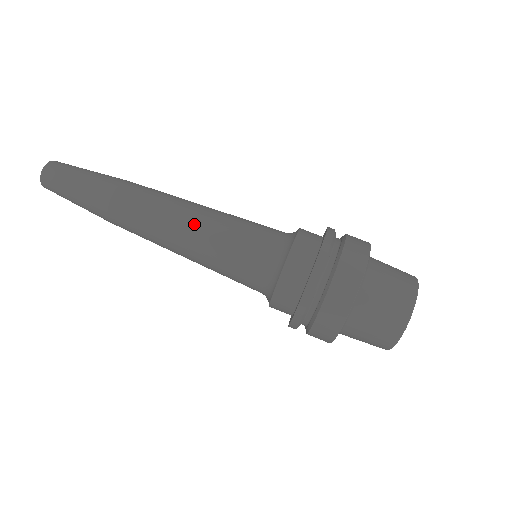
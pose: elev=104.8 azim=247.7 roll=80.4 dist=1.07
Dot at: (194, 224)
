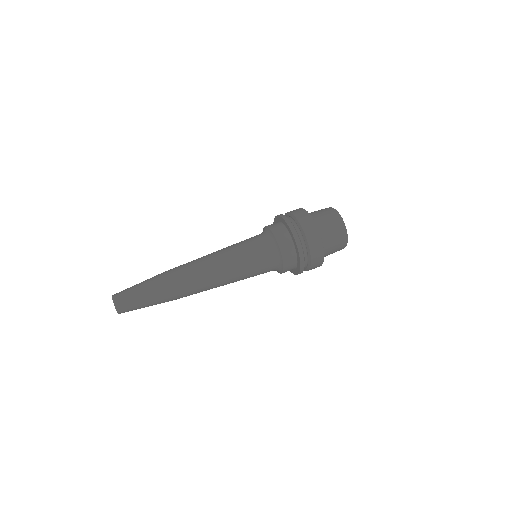
Dot at: (216, 254)
